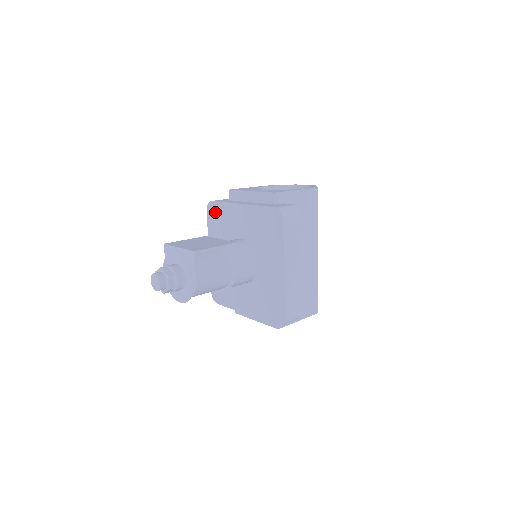
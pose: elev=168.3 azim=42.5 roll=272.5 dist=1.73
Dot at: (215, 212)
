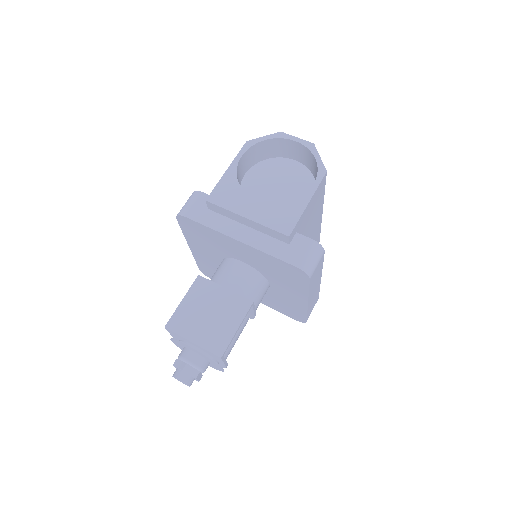
Dot at: (193, 227)
